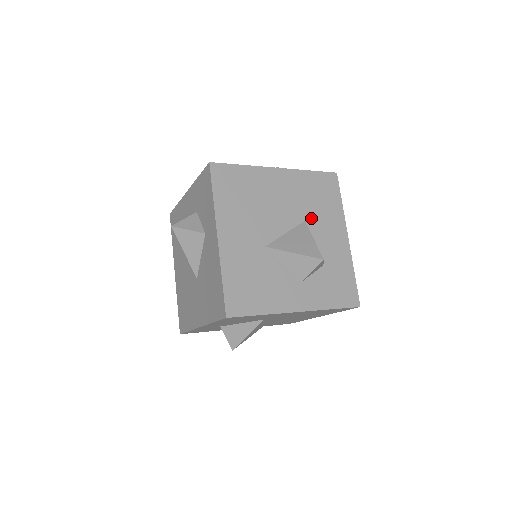
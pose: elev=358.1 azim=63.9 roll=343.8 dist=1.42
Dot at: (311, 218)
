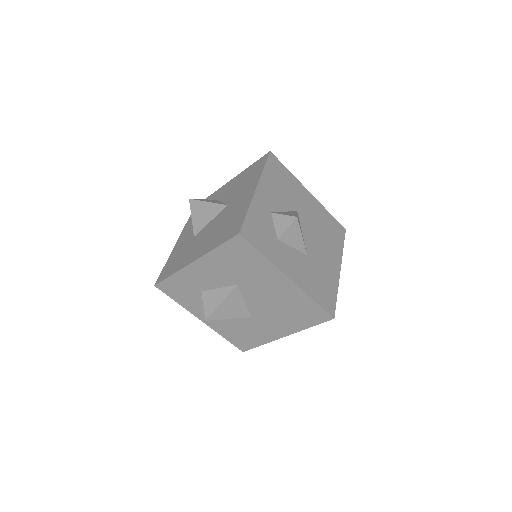
Dot at: occluded
